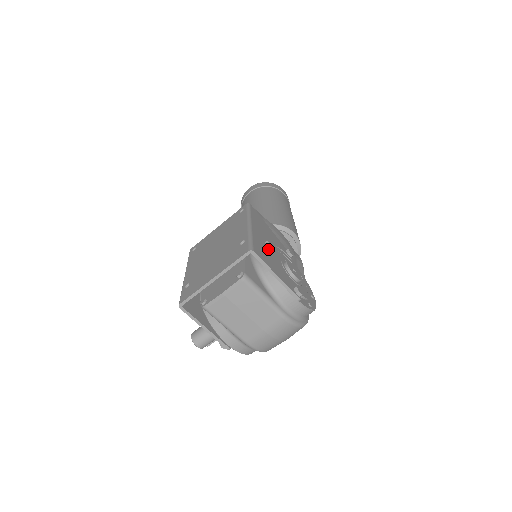
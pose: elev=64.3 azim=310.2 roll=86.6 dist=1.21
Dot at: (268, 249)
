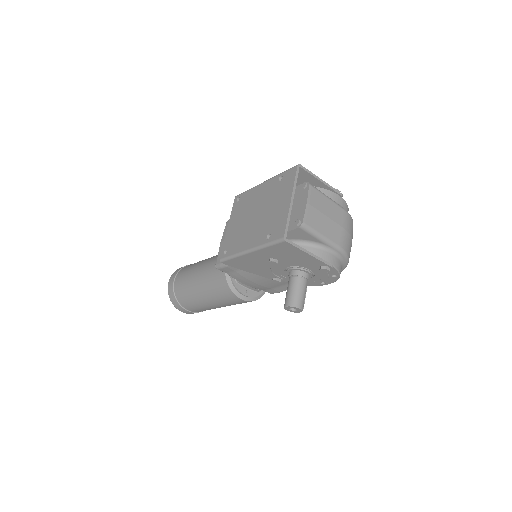
Dot at: occluded
